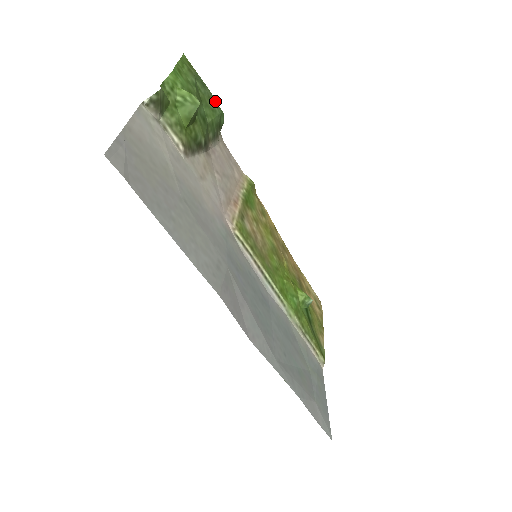
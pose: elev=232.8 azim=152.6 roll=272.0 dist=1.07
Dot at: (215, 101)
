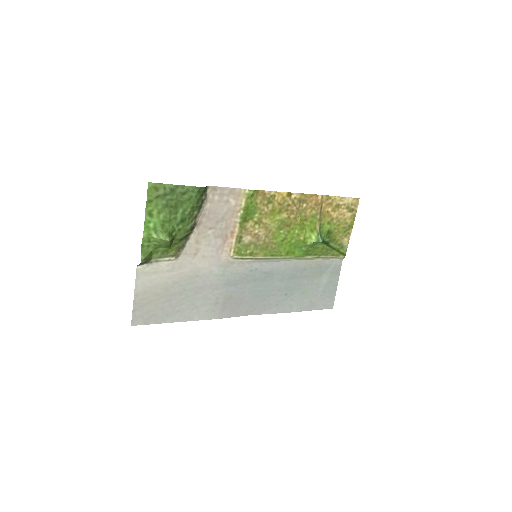
Dot at: (189, 188)
